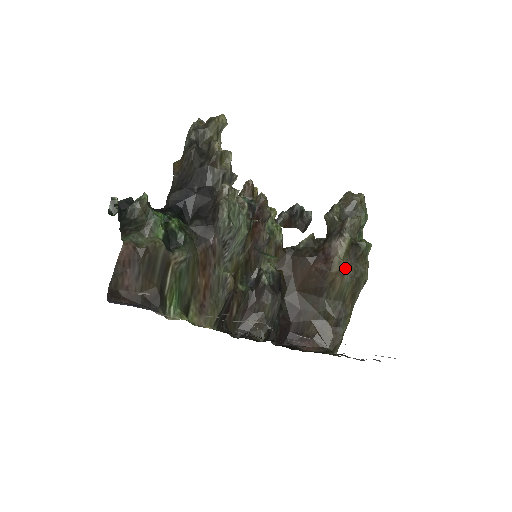
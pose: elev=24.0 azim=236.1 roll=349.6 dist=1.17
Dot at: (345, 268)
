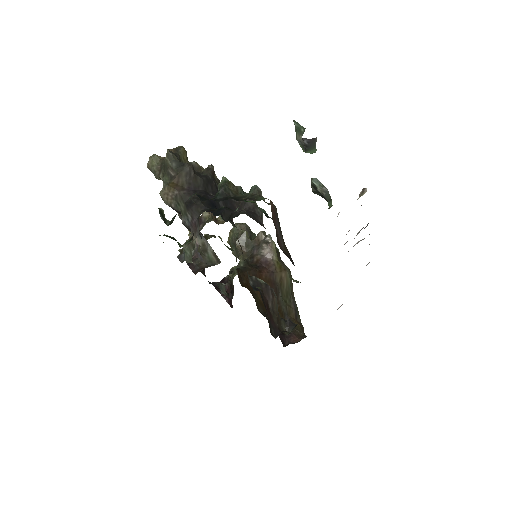
Dot at: (282, 266)
